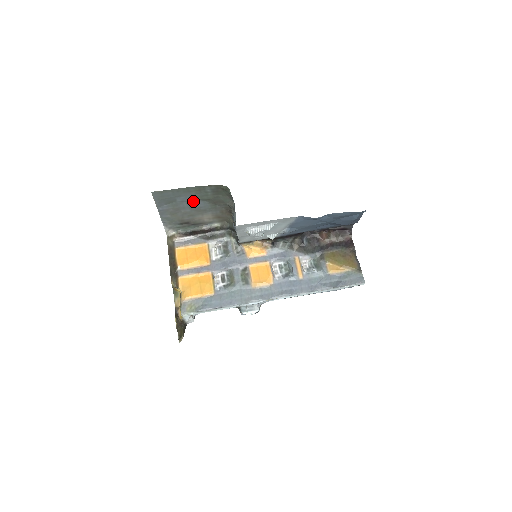
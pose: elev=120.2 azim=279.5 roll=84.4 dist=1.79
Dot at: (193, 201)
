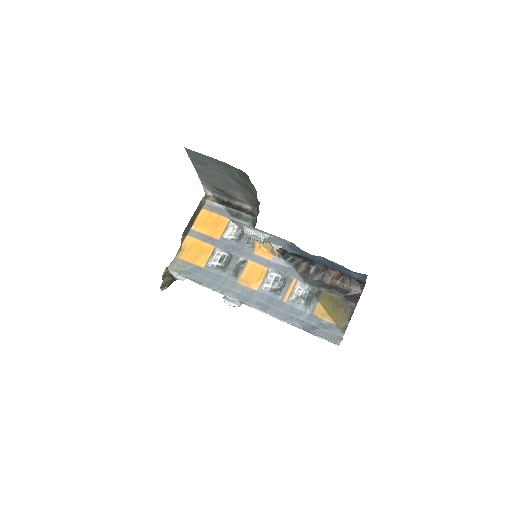
Dot at: (224, 174)
